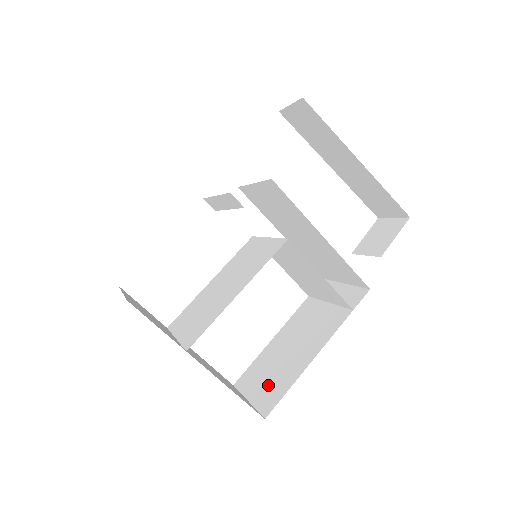
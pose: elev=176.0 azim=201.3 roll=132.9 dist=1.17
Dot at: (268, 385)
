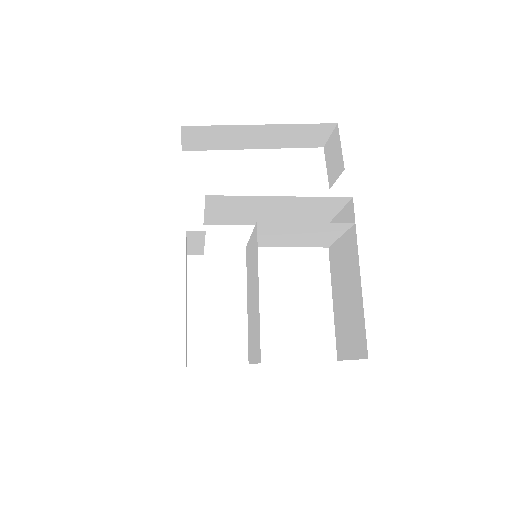
Dot at: (353, 335)
